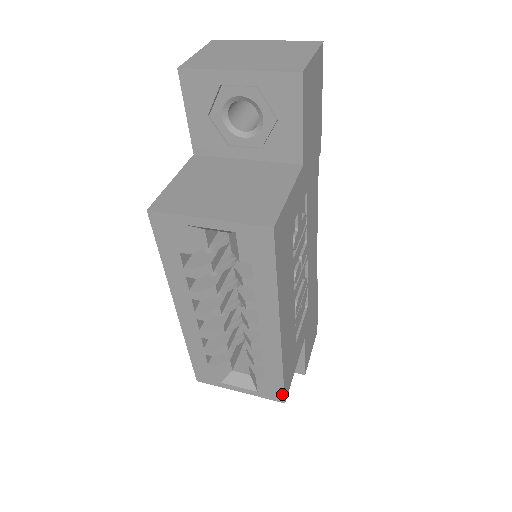
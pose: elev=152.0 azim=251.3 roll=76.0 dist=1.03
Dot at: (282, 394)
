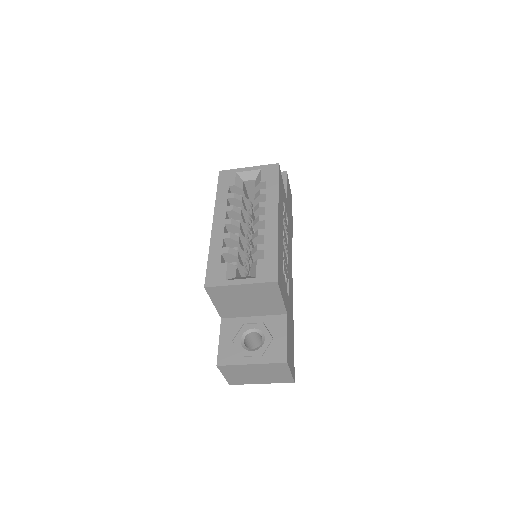
Dot at: (276, 271)
